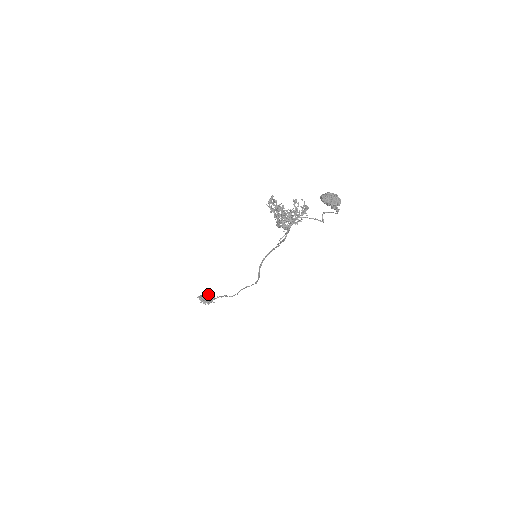
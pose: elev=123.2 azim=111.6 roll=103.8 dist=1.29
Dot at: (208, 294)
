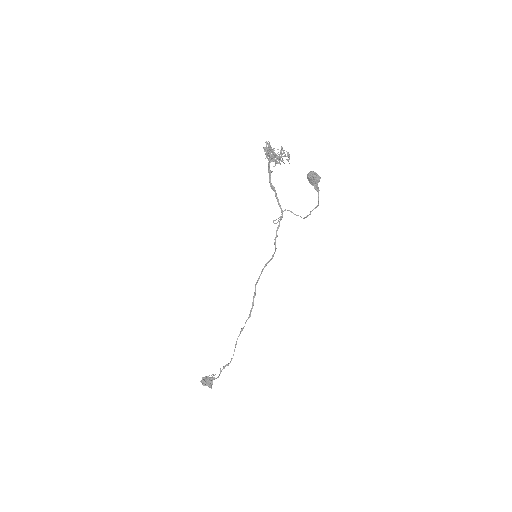
Dot at: (212, 376)
